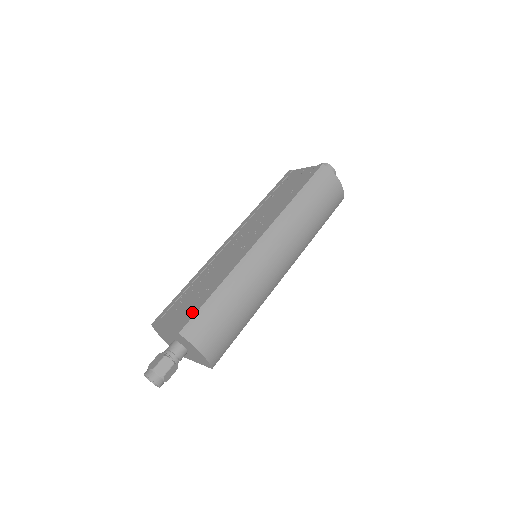
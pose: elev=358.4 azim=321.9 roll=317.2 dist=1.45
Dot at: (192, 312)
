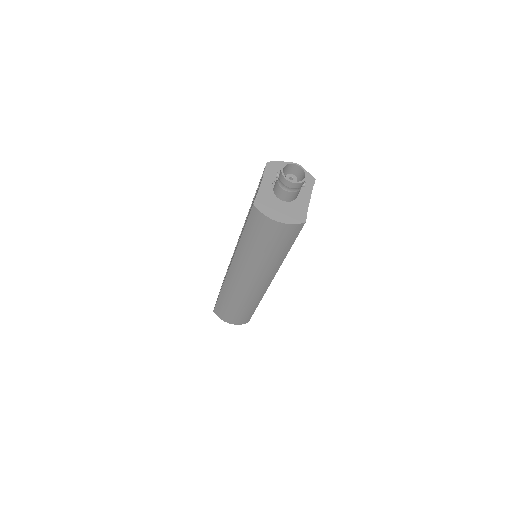
Dot at: occluded
